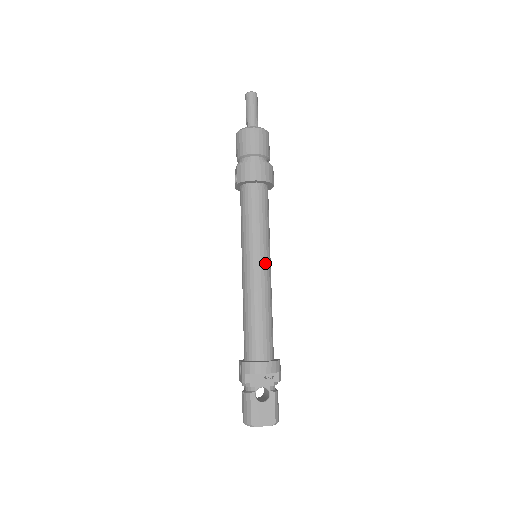
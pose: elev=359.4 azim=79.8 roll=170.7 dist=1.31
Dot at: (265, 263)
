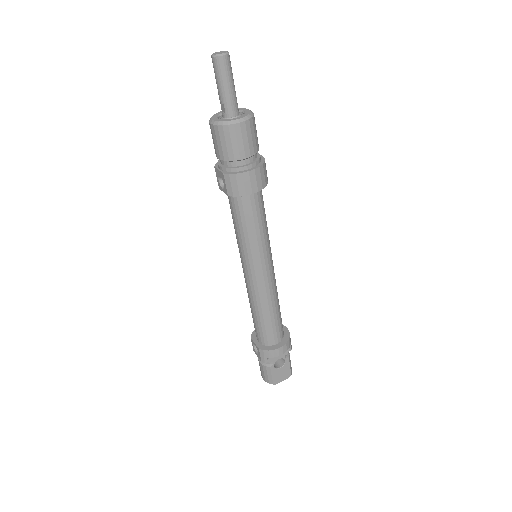
Dot at: (270, 267)
